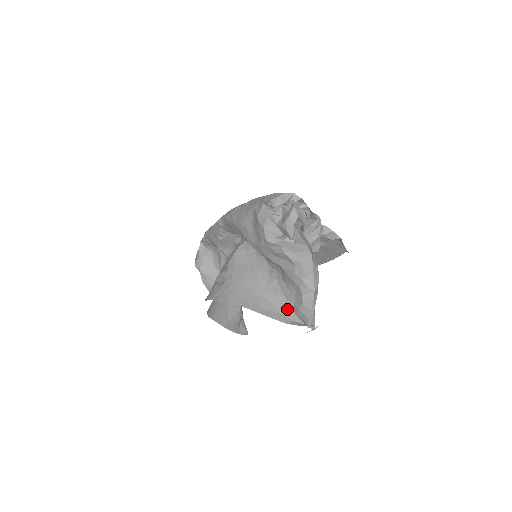
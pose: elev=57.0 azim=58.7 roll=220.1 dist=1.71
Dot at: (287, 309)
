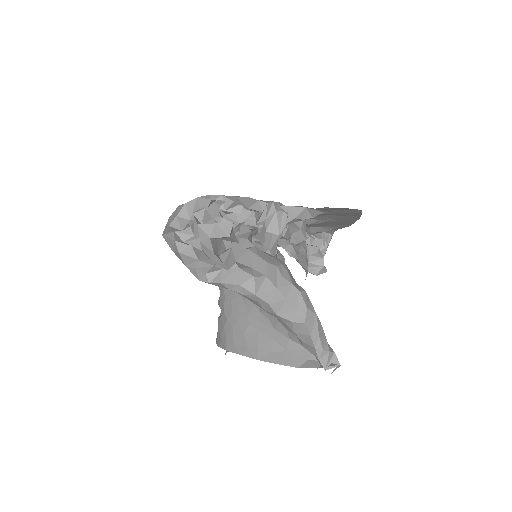
Dot at: (294, 343)
